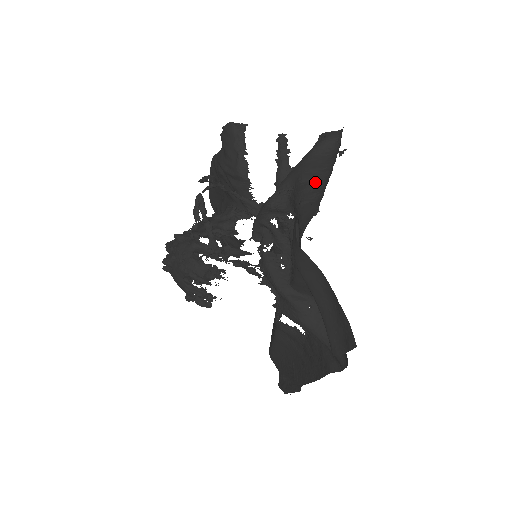
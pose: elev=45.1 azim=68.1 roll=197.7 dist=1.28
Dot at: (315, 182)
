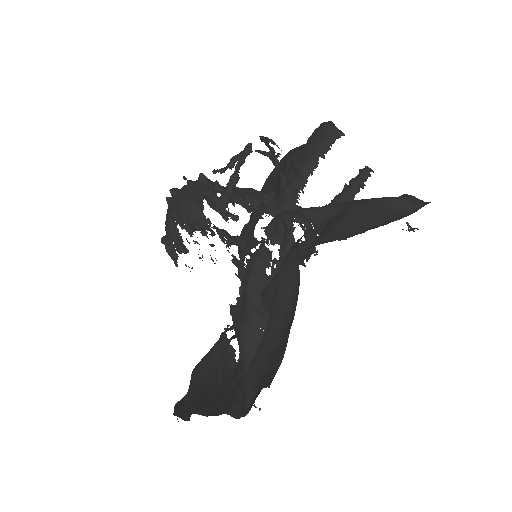
Dot at: (365, 220)
